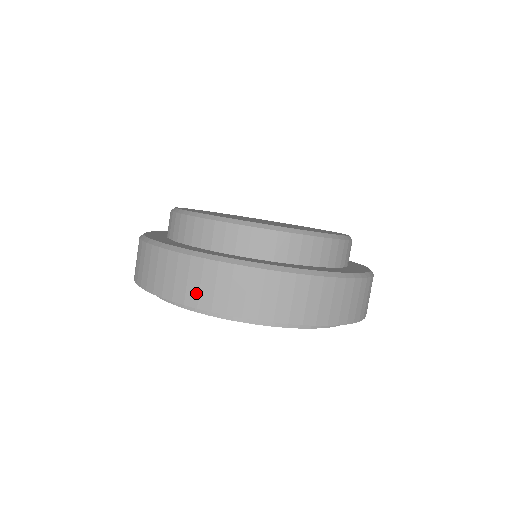
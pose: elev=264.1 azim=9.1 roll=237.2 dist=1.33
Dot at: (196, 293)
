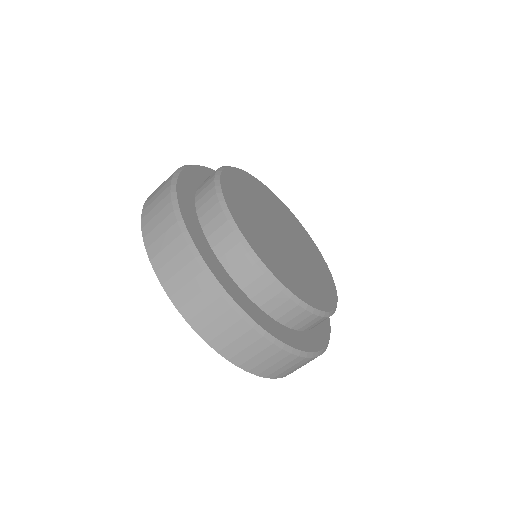
Dot at: (158, 250)
